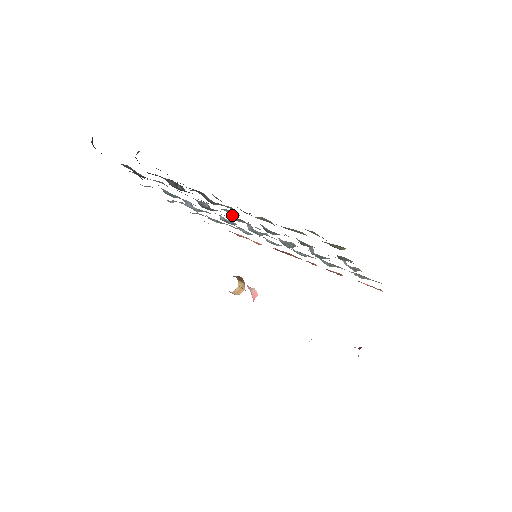
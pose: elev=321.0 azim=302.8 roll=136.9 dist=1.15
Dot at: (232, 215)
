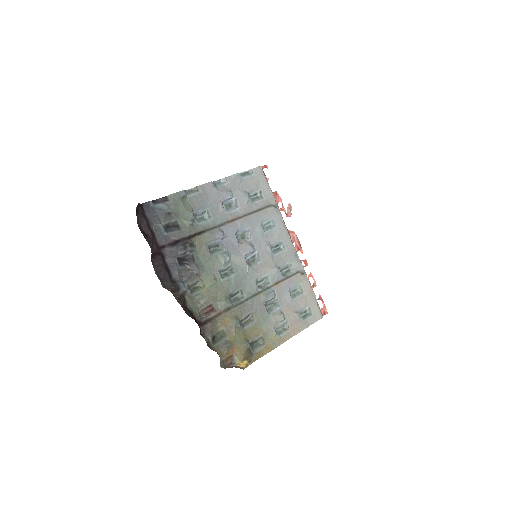
Dot at: (225, 266)
